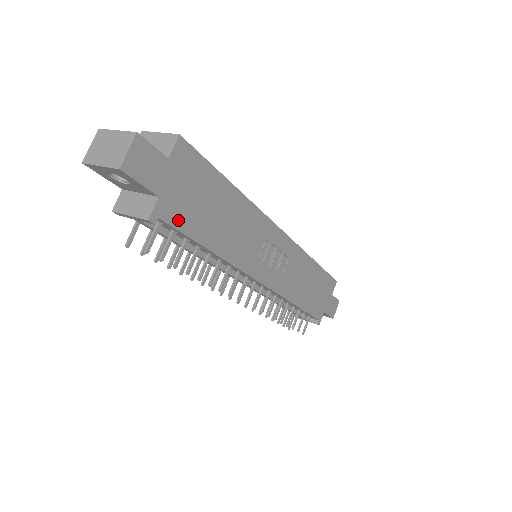
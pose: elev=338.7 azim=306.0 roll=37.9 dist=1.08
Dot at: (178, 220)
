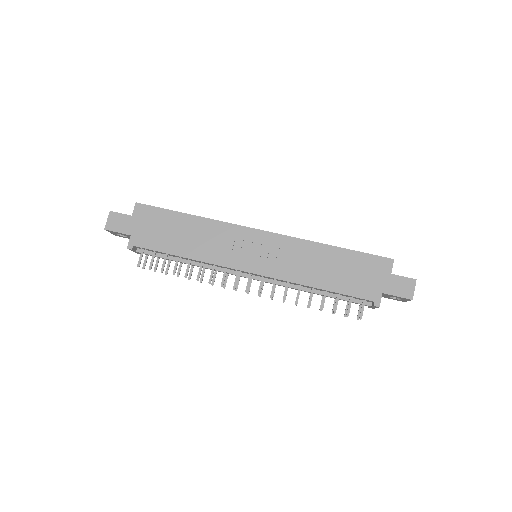
Dot at: (148, 244)
